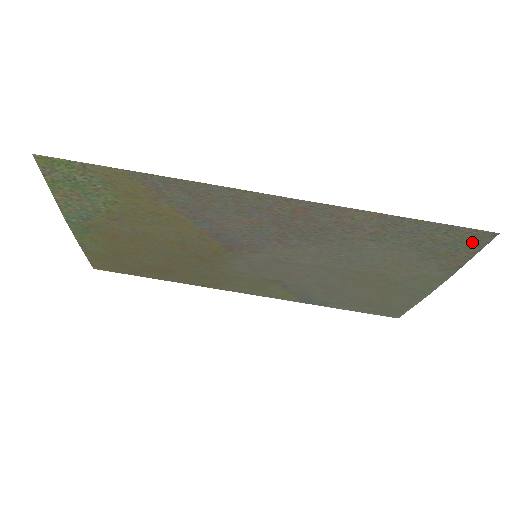
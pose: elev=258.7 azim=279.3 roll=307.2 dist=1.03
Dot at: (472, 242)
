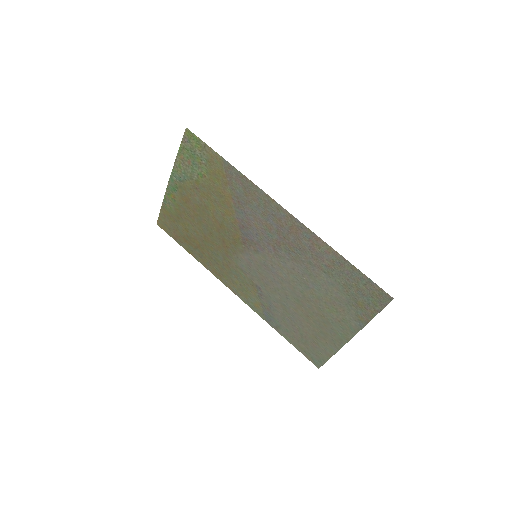
Dot at: (378, 300)
